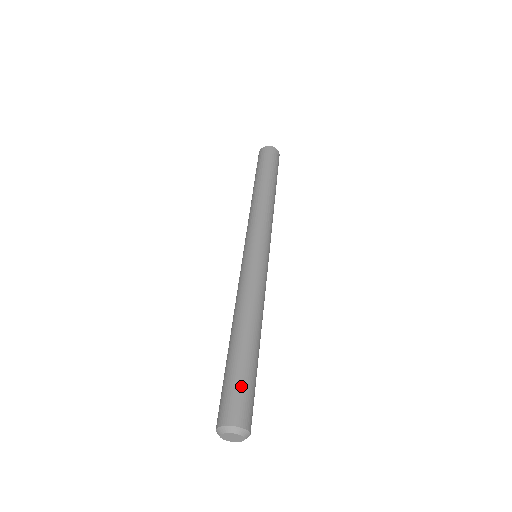
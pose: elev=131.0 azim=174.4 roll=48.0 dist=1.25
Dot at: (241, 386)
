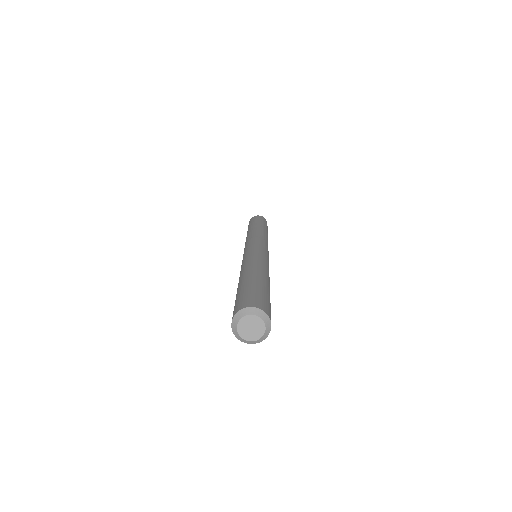
Dot at: (265, 295)
